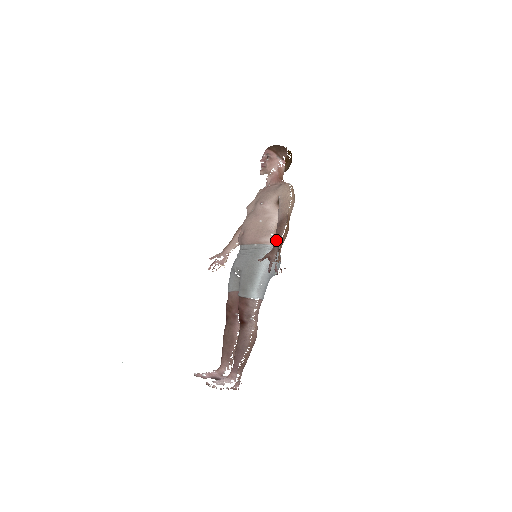
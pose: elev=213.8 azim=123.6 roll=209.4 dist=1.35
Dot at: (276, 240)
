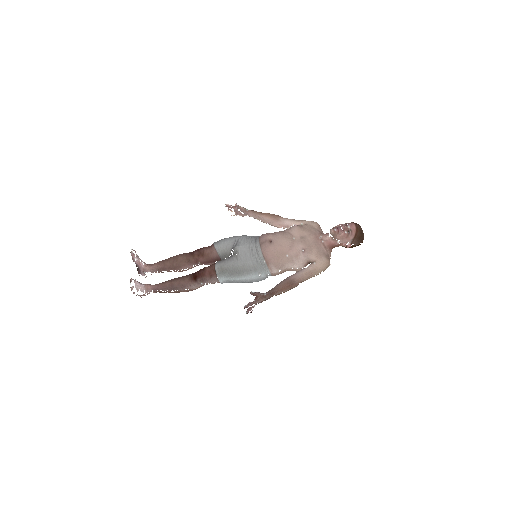
Dot at: (275, 292)
